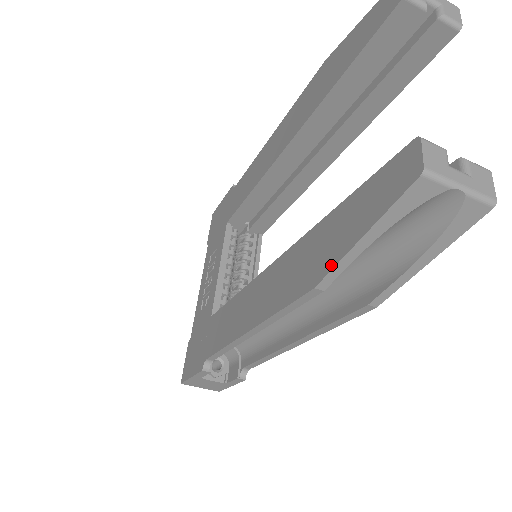
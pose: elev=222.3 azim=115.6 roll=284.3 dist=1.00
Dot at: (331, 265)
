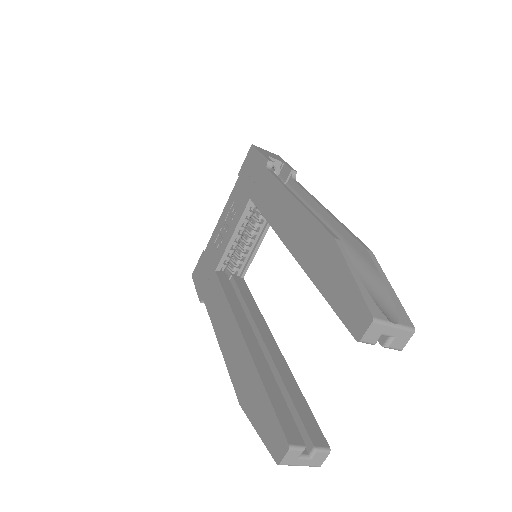
Dot at: (247, 413)
